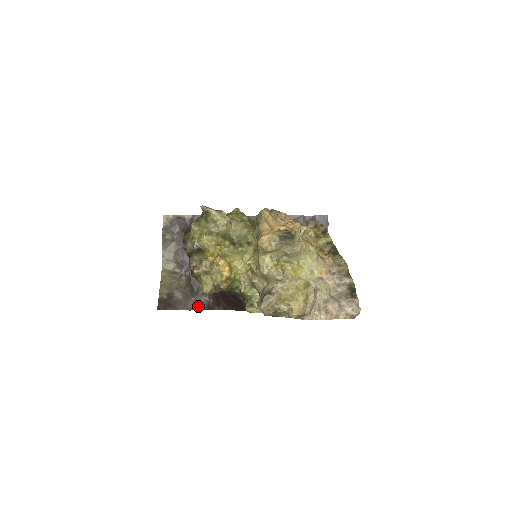
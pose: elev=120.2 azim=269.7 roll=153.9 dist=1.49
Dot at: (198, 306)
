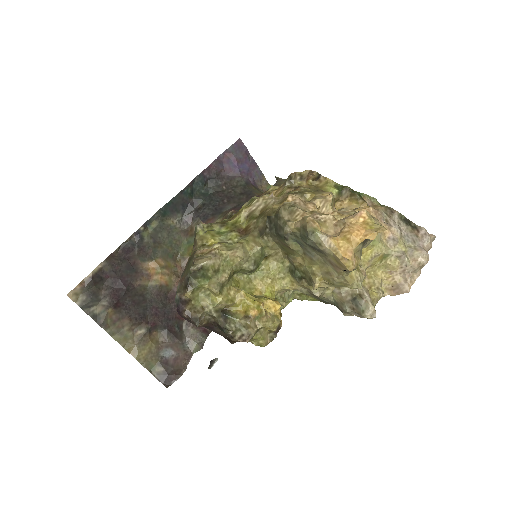
Dot at: (198, 342)
